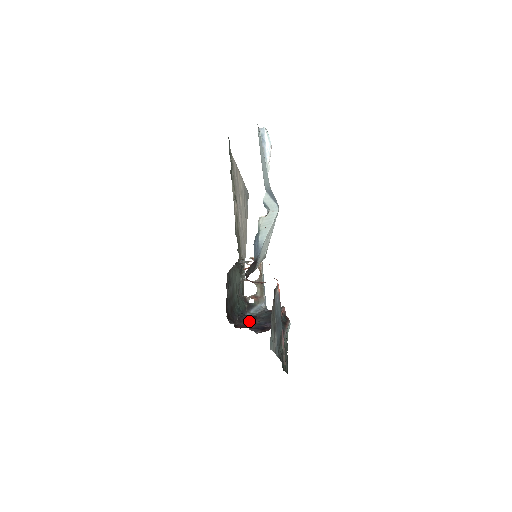
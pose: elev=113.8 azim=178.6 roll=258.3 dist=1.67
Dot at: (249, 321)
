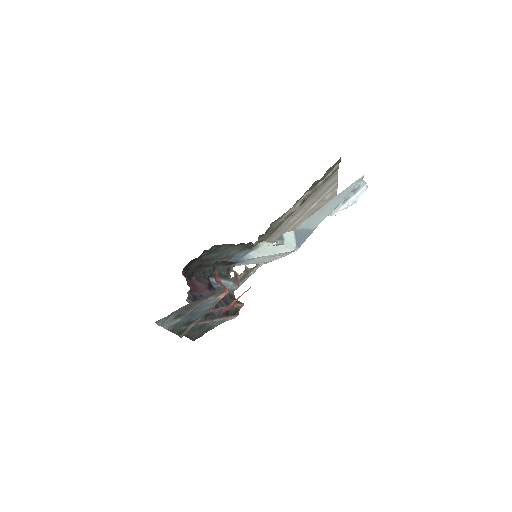
Dot at: (202, 286)
